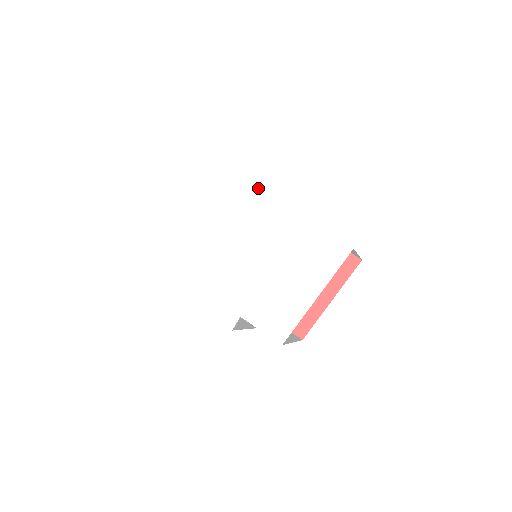
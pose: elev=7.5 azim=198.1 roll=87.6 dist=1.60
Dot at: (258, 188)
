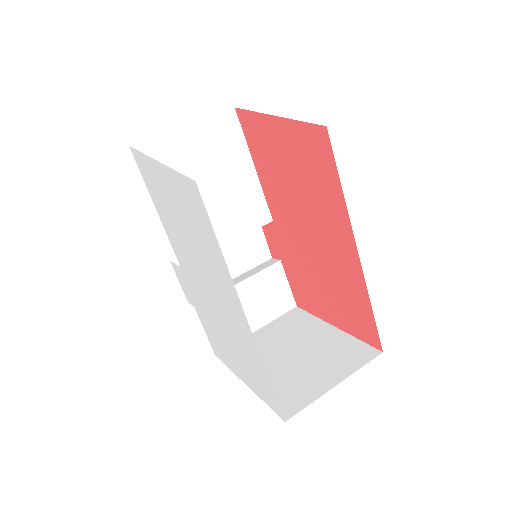
Dot at: occluded
